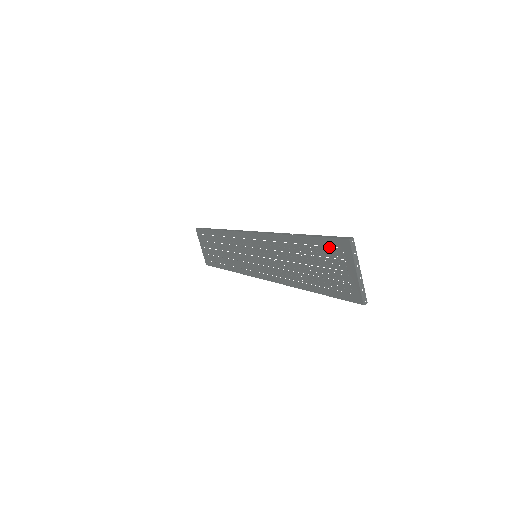
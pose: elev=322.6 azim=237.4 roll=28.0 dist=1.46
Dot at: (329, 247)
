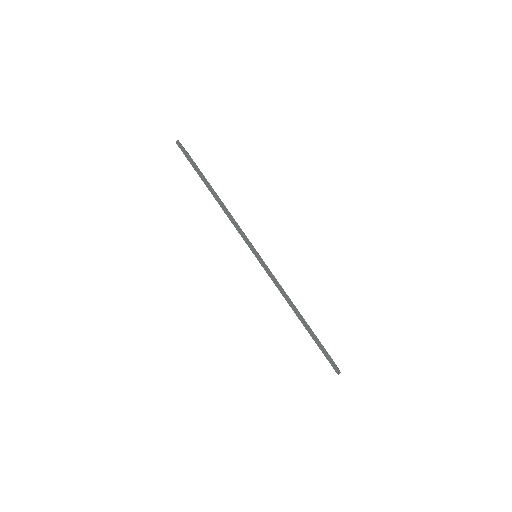
Dot at: occluded
